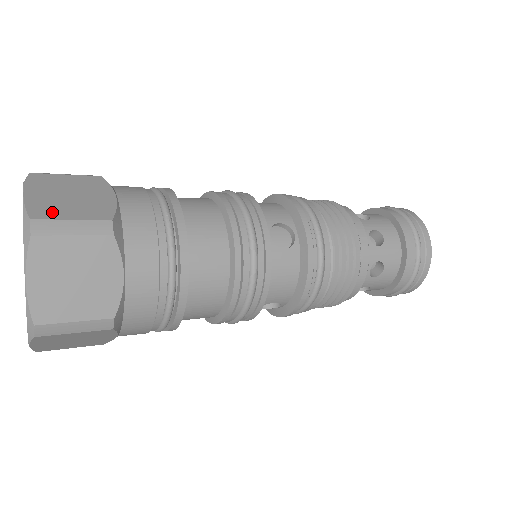
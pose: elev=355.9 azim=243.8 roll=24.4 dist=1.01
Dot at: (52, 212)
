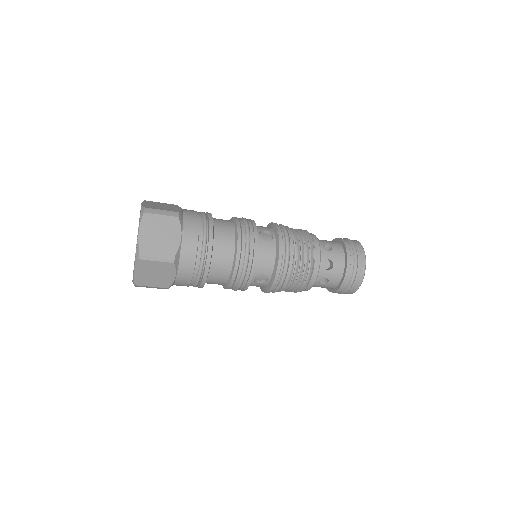
Dot at: (153, 207)
